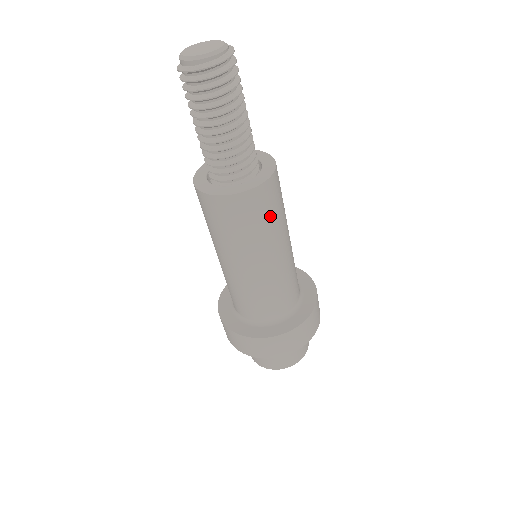
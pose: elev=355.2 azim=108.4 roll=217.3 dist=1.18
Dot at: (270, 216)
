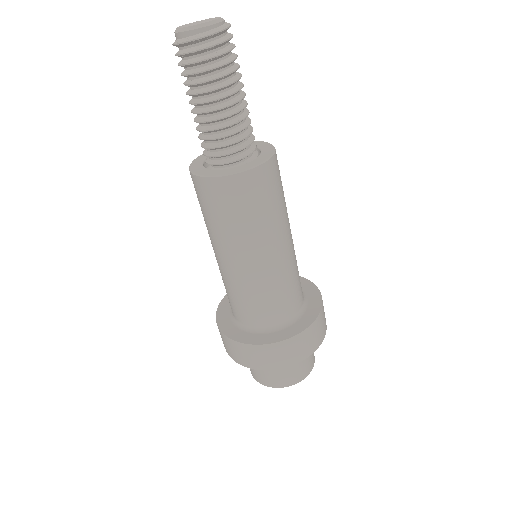
Dot at: (273, 201)
